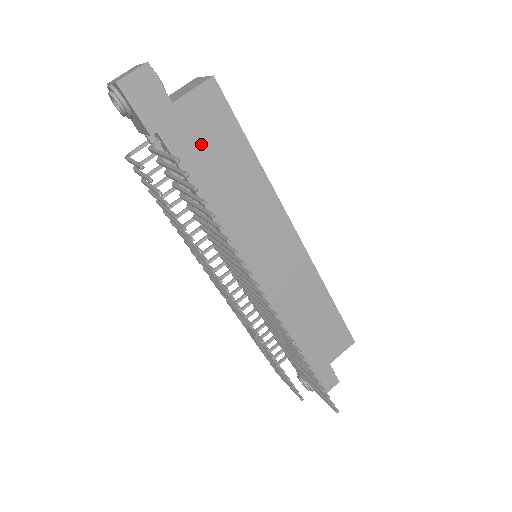
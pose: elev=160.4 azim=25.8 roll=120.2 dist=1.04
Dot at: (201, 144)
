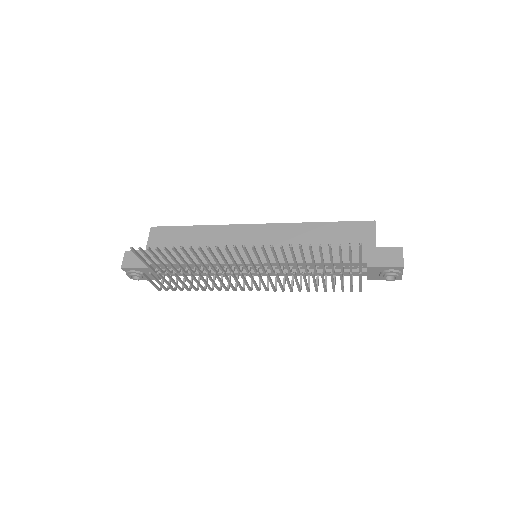
Dot at: (170, 248)
